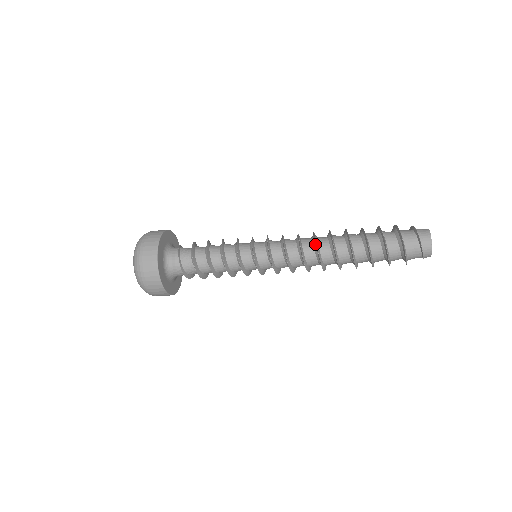
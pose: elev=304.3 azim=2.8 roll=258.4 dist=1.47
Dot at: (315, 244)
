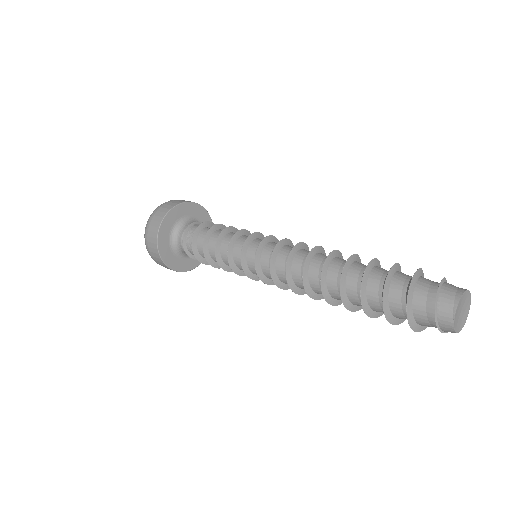
Dot at: (304, 266)
